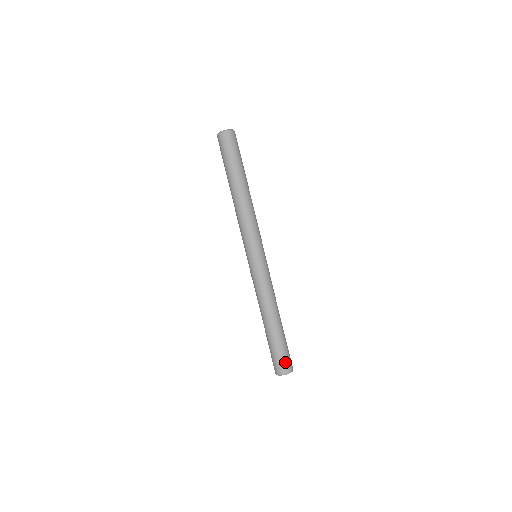
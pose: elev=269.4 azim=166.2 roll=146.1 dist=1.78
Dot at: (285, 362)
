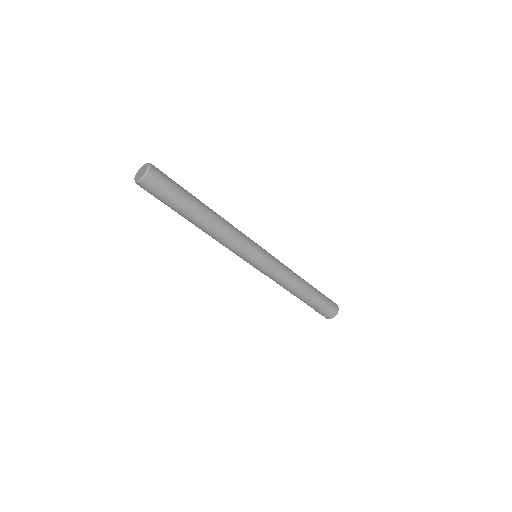
Dot at: (325, 314)
